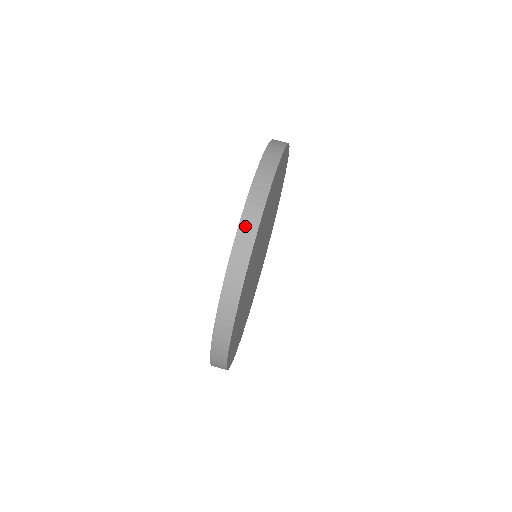
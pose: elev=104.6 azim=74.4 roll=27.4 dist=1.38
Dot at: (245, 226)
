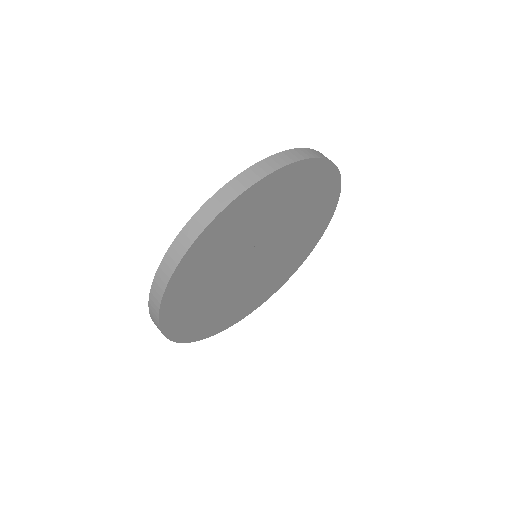
Dot at: (220, 196)
